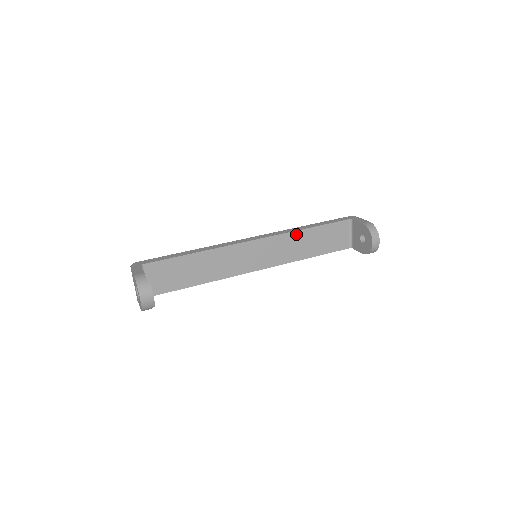
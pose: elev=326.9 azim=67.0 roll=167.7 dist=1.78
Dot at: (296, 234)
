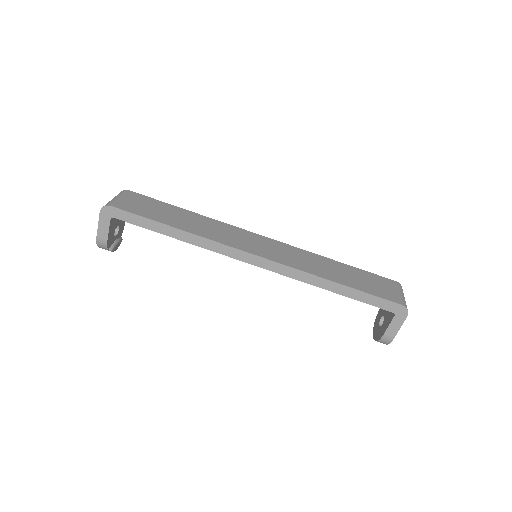
Dot at: (312, 282)
